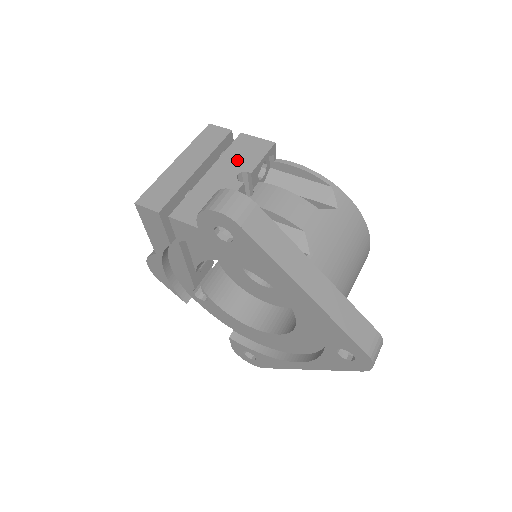
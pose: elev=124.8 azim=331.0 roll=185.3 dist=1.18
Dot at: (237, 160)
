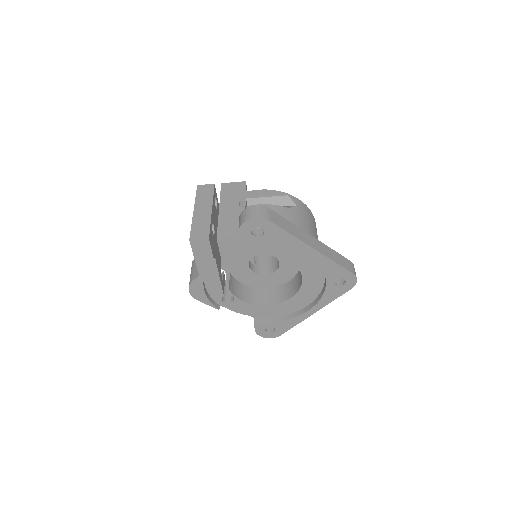
Dot at: (232, 197)
